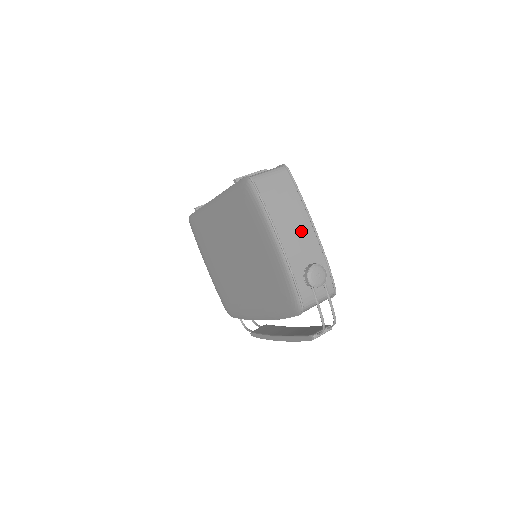
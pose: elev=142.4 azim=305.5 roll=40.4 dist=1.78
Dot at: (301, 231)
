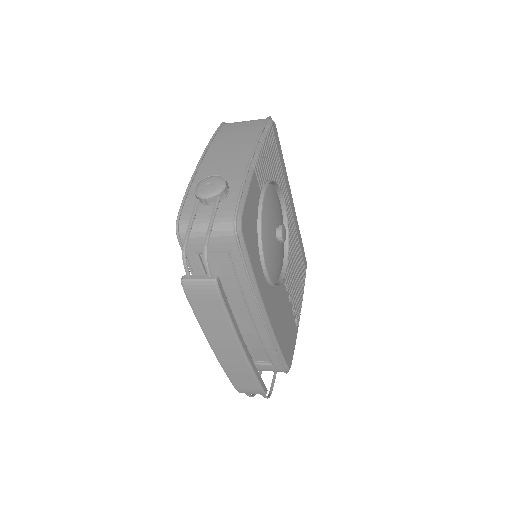
Dot at: (234, 156)
